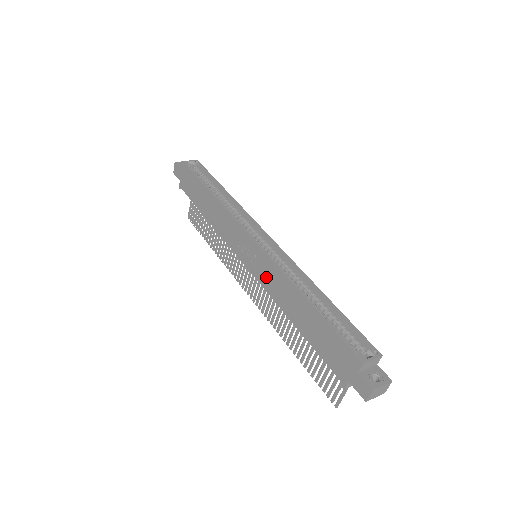
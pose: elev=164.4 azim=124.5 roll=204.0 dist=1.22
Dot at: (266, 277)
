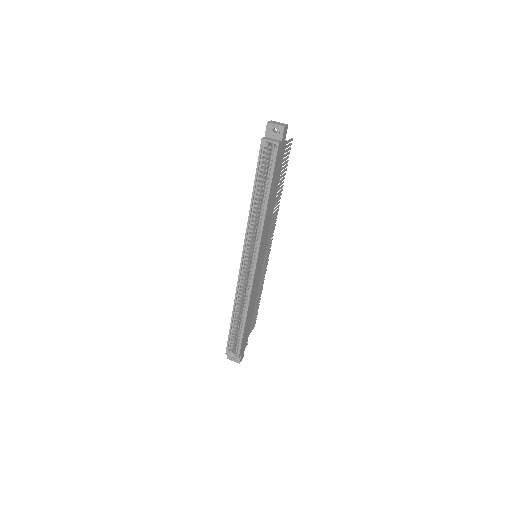
Dot at: occluded
